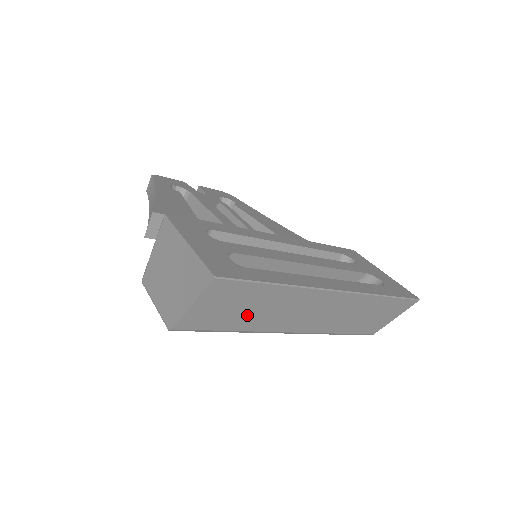
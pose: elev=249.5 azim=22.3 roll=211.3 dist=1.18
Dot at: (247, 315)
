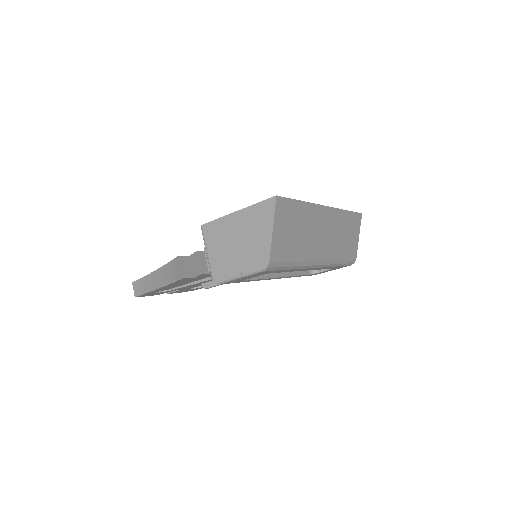
Dot at: (298, 240)
